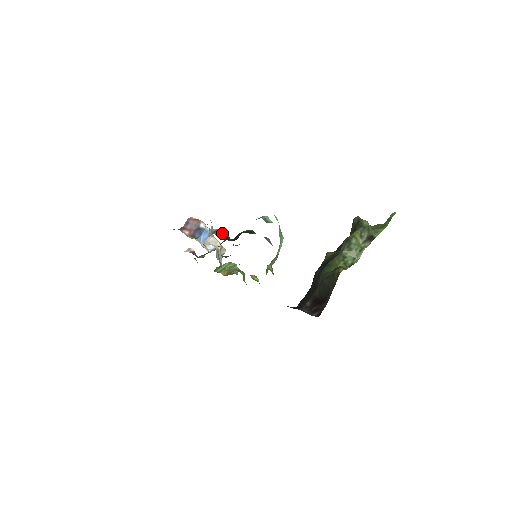
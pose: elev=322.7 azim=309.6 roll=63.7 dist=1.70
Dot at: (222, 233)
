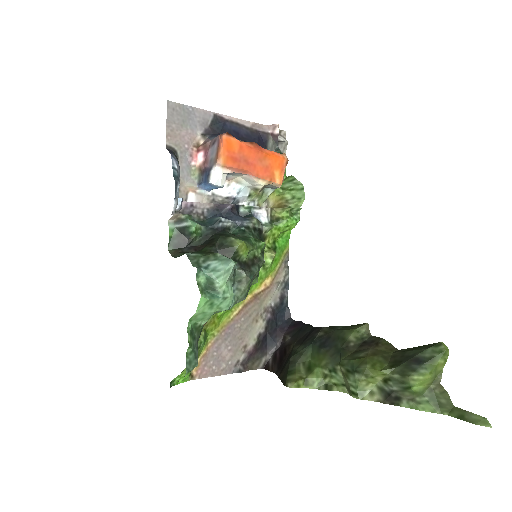
Dot at: (184, 231)
